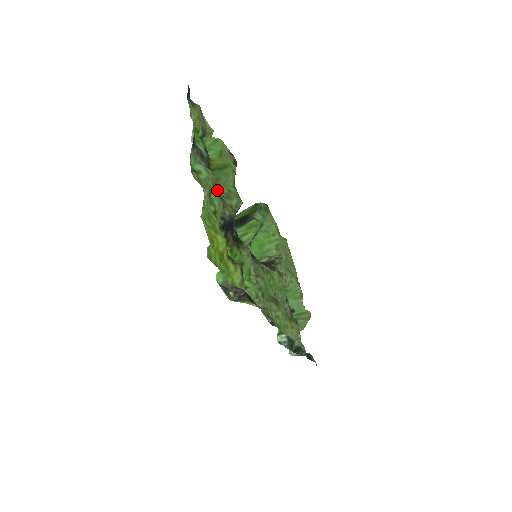
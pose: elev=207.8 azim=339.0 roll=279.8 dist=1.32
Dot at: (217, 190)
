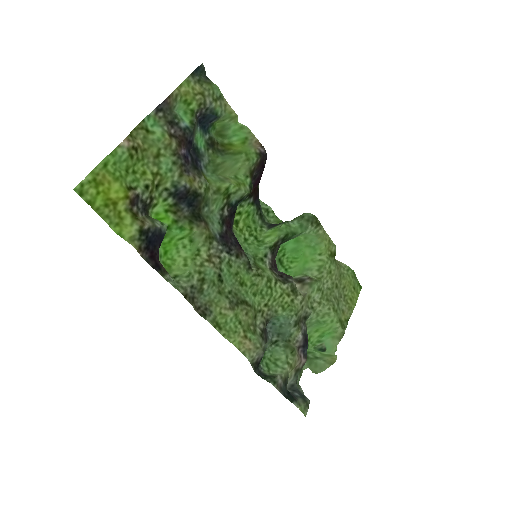
Dot at: (175, 157)
